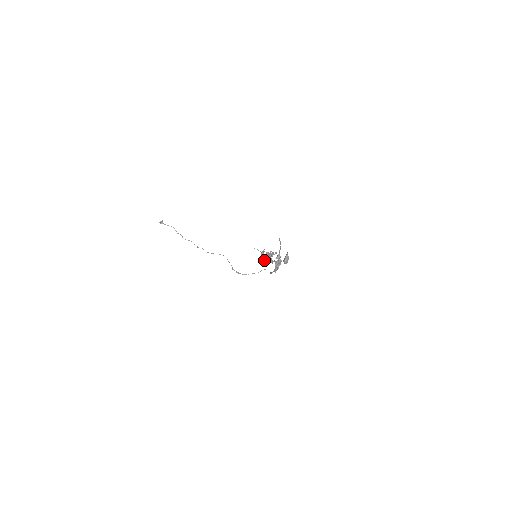
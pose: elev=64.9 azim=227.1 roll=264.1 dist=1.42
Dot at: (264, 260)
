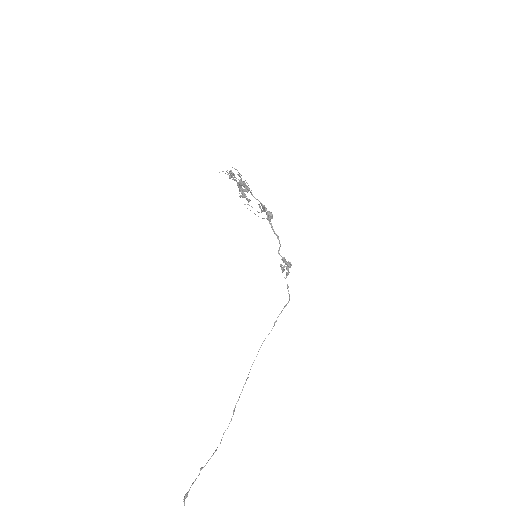
Dot at: occluded
